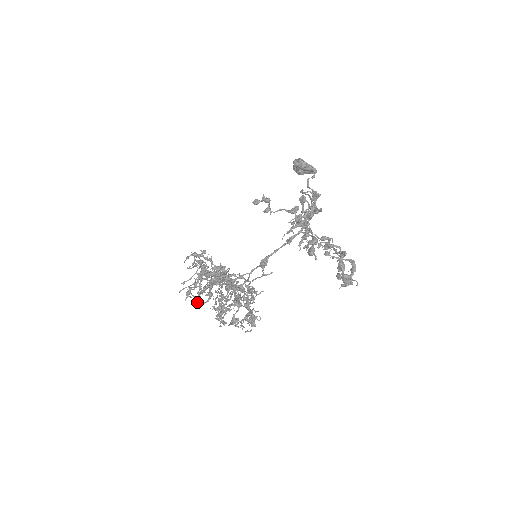
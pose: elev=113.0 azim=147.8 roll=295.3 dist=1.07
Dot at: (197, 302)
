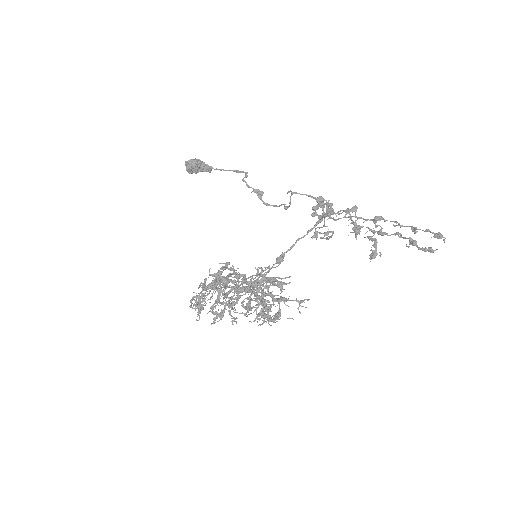
Dot at: (247, 311)
